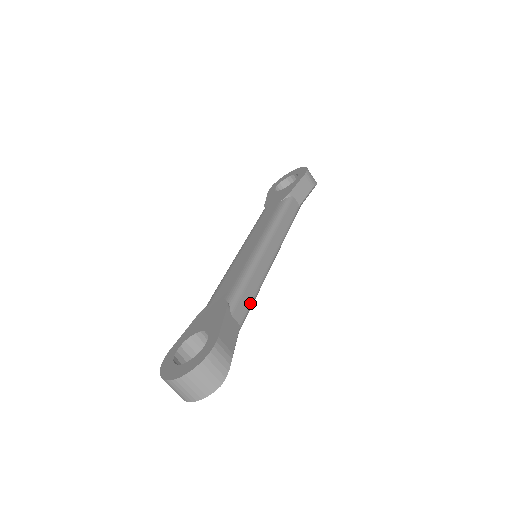
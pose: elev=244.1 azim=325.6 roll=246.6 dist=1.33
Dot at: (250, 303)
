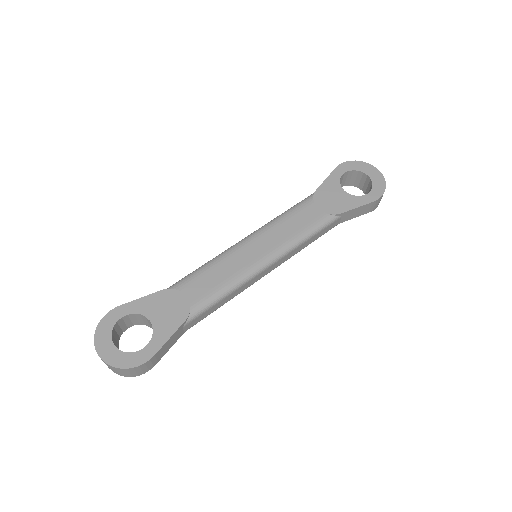
Dot at: occluded
